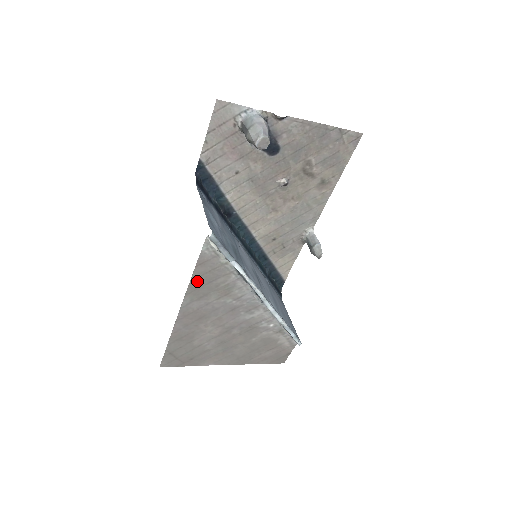
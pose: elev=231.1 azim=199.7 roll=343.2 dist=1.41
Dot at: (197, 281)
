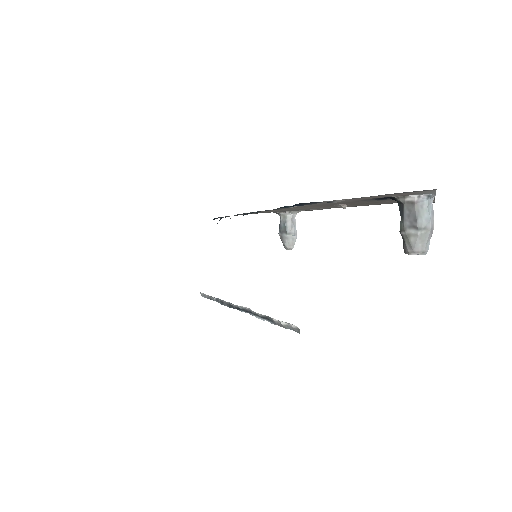
Dot at: occluded
